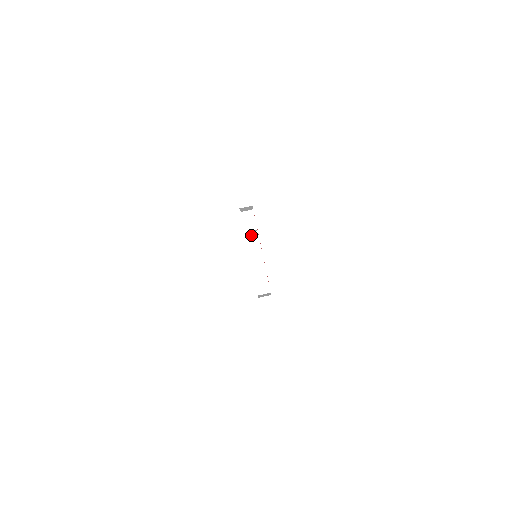
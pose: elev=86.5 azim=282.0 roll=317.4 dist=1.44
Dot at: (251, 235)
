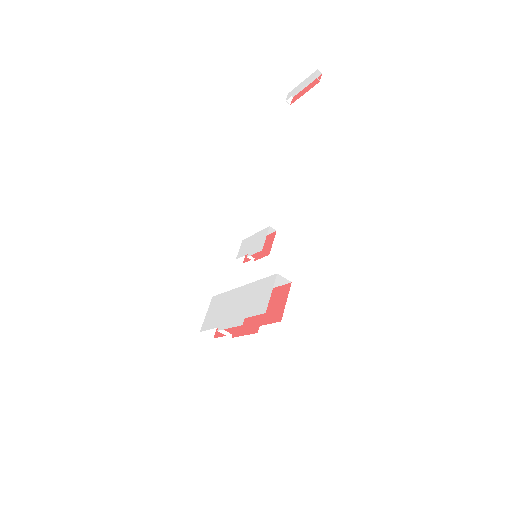
Dot at: occluded
